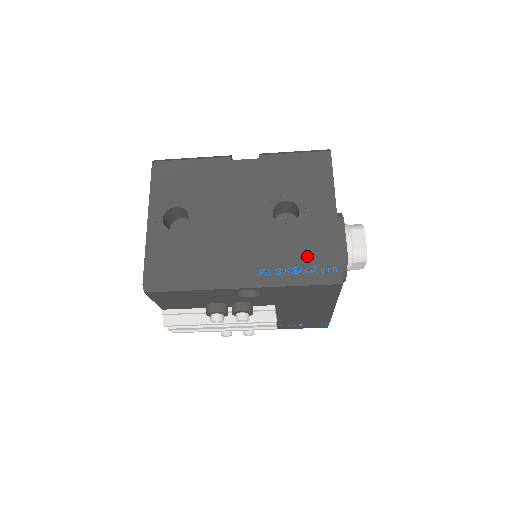
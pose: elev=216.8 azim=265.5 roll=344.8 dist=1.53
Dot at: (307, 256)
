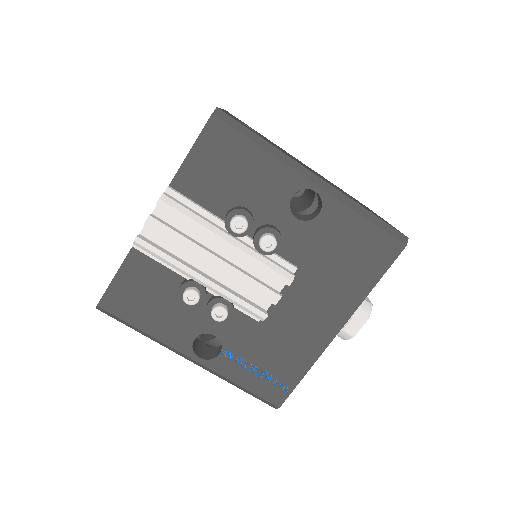
Dot at: occluded
